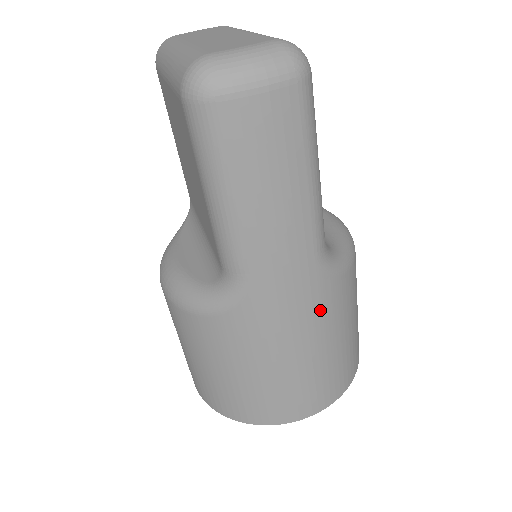
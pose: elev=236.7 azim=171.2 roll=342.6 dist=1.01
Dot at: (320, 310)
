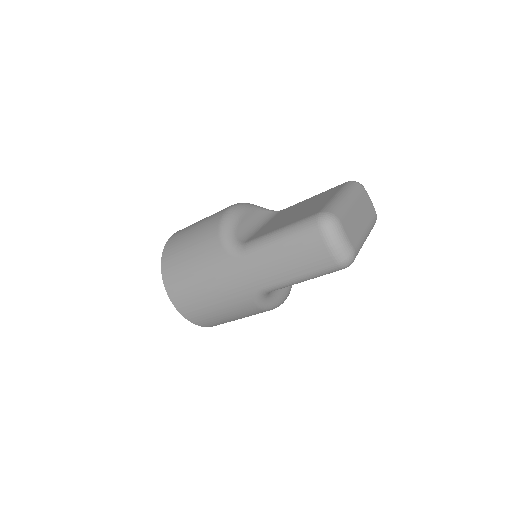
Dot at: (234, 297)
